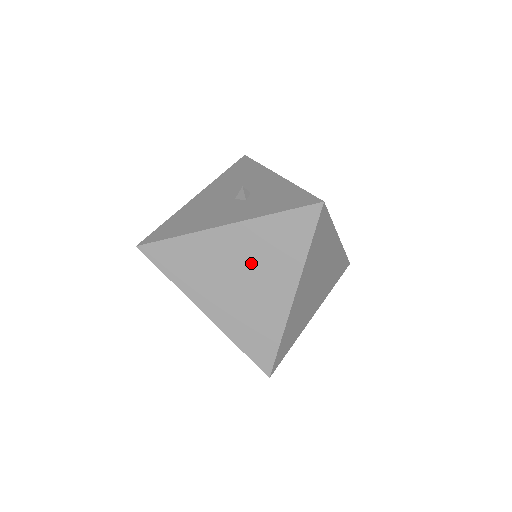
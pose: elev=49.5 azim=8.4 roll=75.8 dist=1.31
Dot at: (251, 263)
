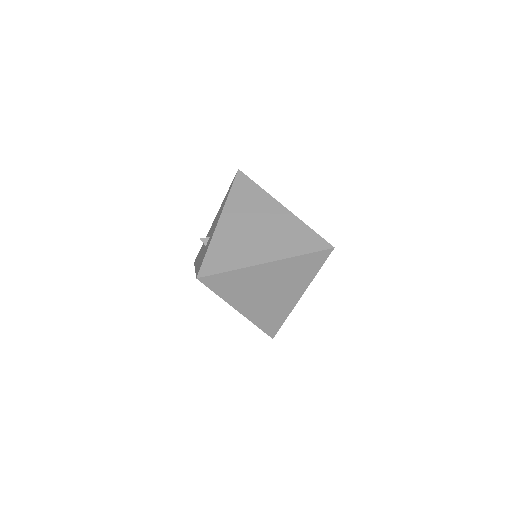
Dot at: occluded
